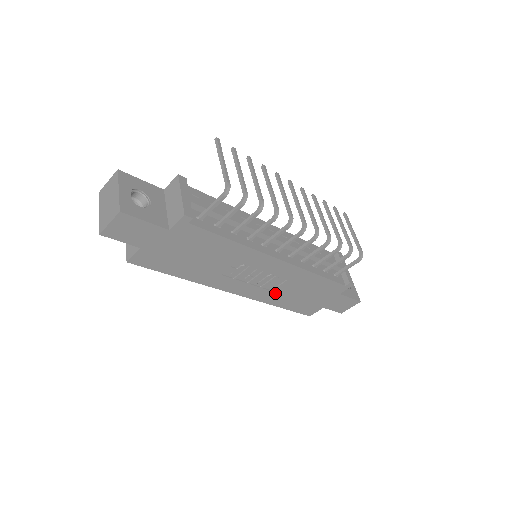
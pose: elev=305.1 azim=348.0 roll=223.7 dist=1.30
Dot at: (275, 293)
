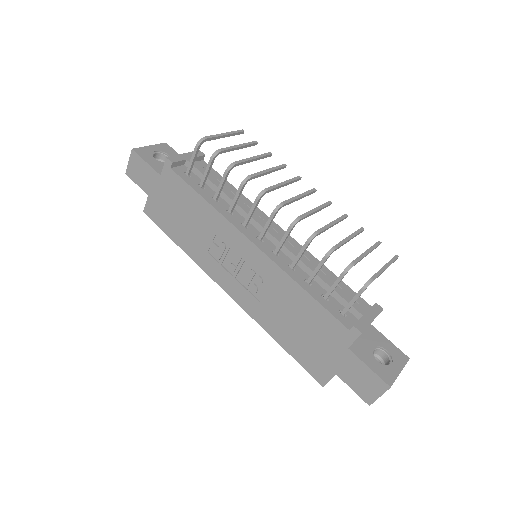
Dot at: (266, 309)
